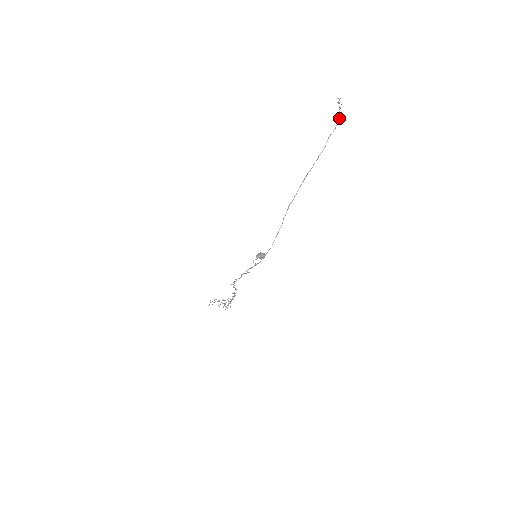
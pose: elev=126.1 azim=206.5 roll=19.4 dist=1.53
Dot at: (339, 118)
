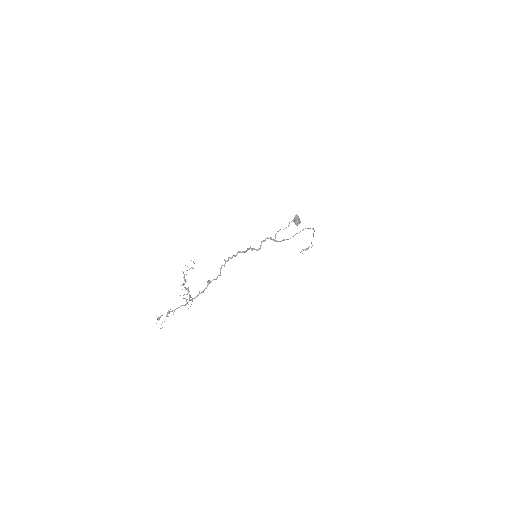
Dot at: occluded
